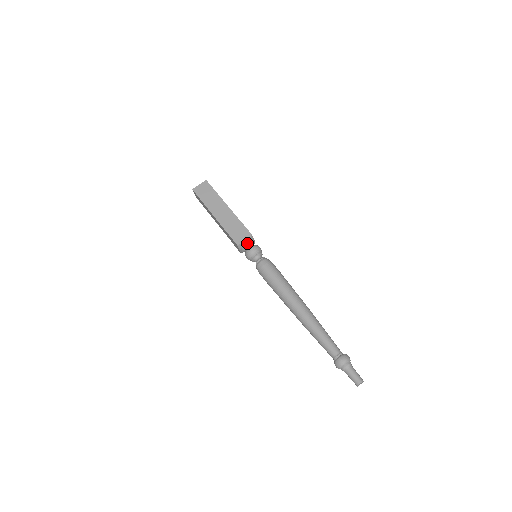
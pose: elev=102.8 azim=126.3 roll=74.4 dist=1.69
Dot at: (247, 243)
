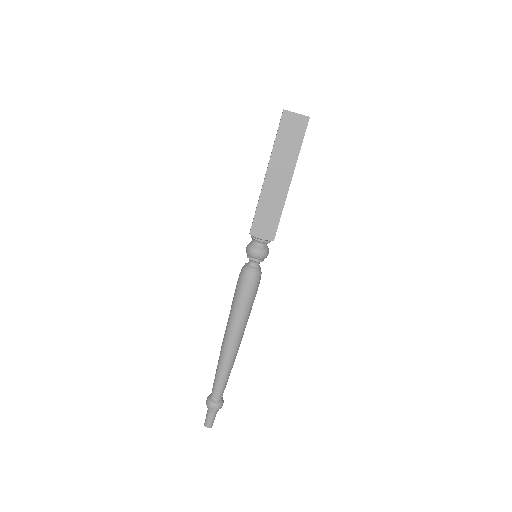
Dot at: (261, 241)
